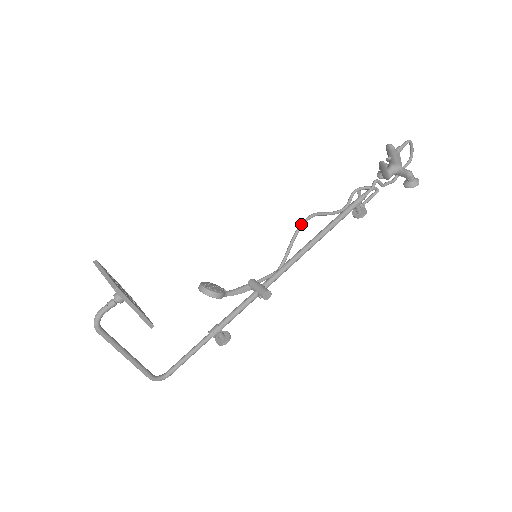
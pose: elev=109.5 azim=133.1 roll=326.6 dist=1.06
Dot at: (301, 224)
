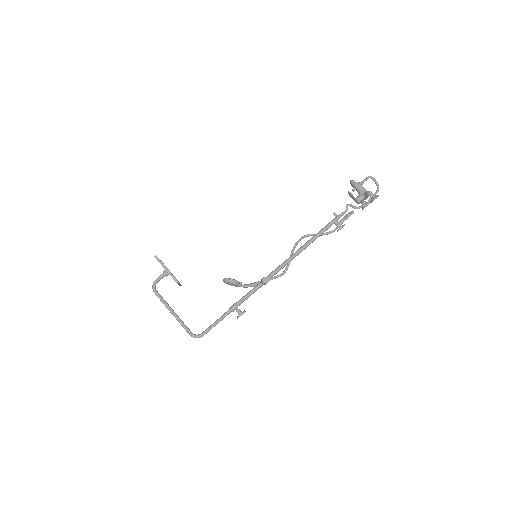
Dot at: (297, 241)
